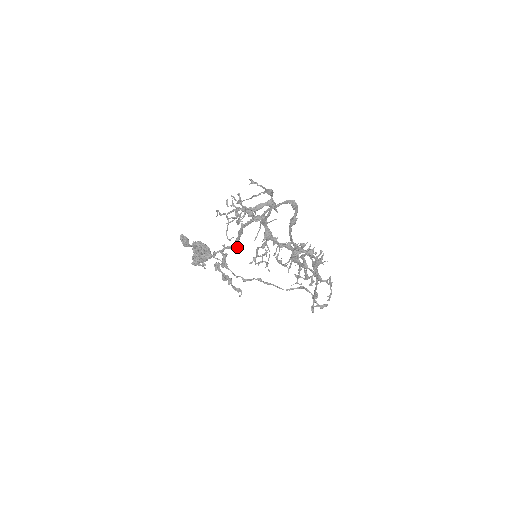
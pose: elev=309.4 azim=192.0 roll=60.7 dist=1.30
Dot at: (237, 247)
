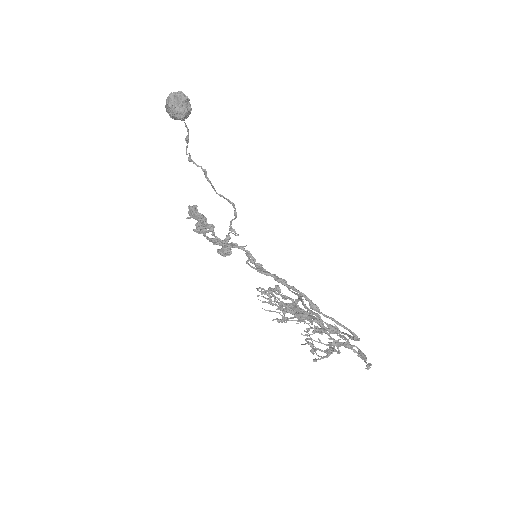
Dot at: (258, 267)
